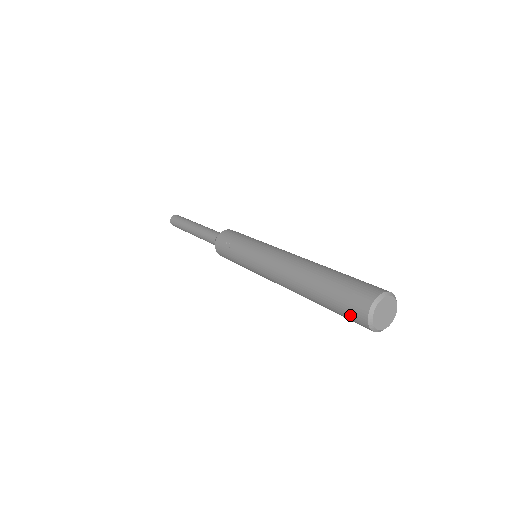
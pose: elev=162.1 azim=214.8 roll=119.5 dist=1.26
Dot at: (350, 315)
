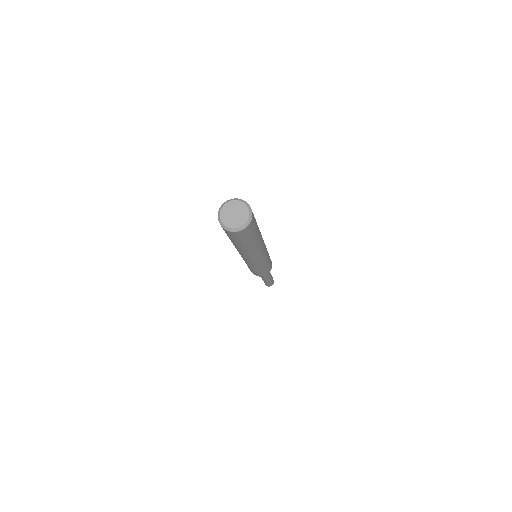
Dot at: (226, 233)
